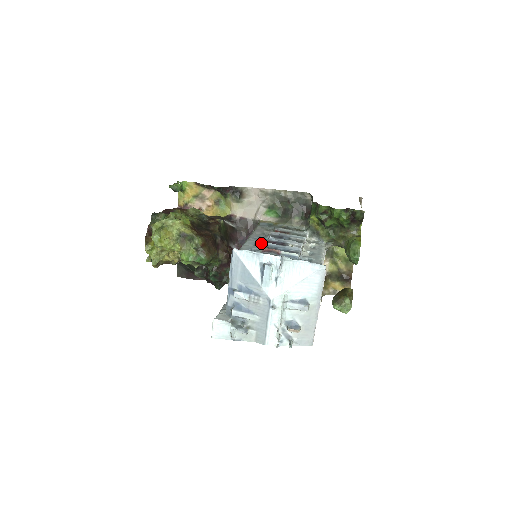
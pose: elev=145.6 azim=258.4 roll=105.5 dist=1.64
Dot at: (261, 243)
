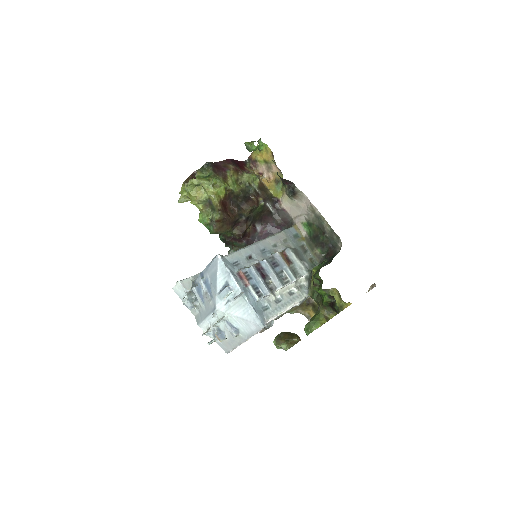
Dot at: (255, 258)
